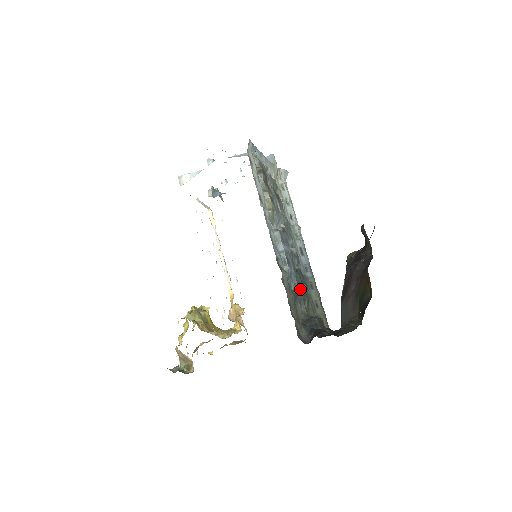
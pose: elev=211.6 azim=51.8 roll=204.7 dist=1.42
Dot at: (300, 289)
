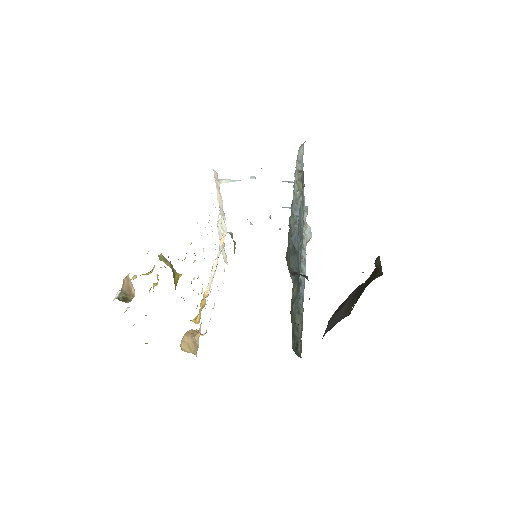
Dot at: (297, 261)
